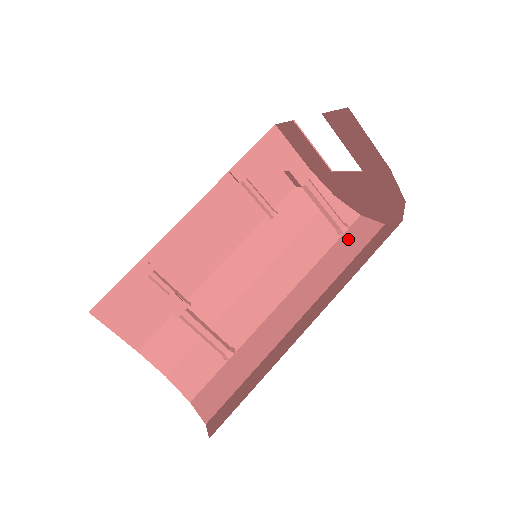
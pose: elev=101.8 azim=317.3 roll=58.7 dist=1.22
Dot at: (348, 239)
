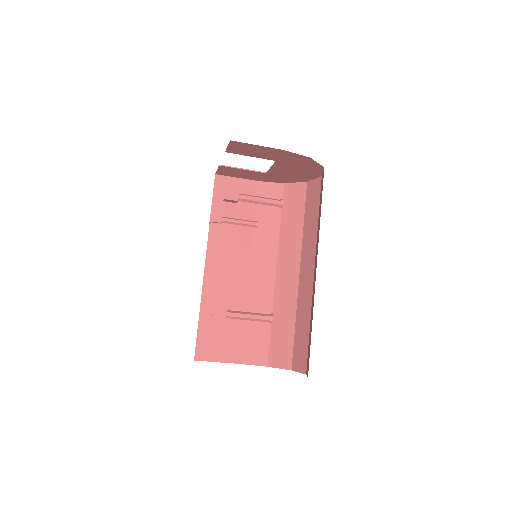
Dot at: (309, 202)
